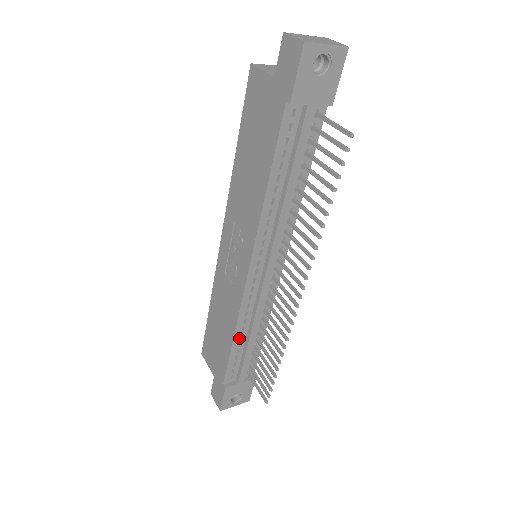
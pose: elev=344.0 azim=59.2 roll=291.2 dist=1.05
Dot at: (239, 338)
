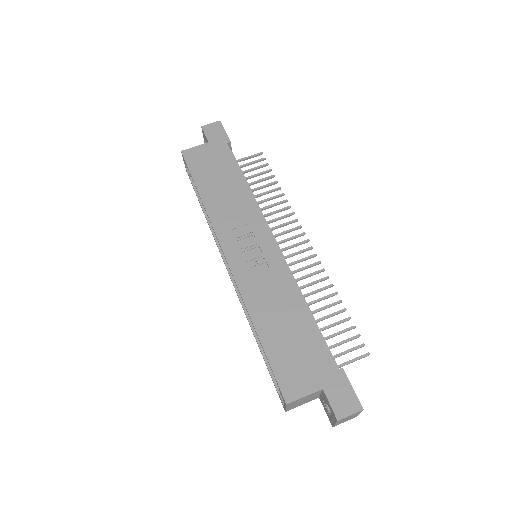
Dot at: (306, 309)
